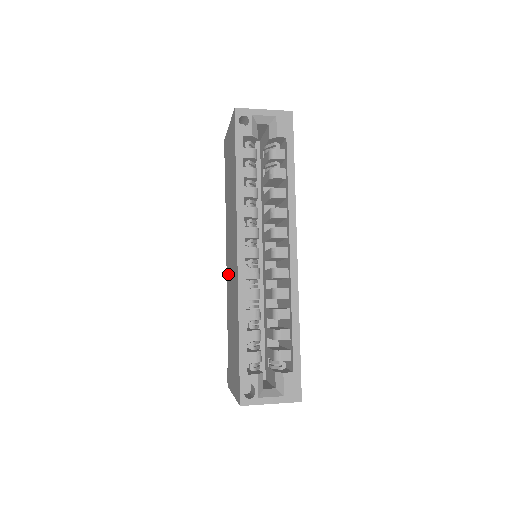
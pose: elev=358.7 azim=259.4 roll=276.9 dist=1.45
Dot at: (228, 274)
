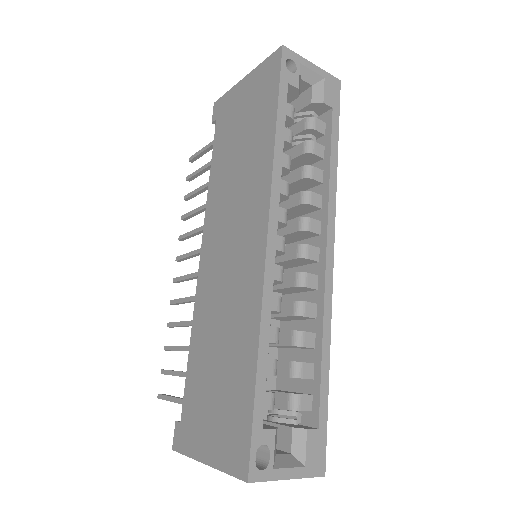
Dot at: (208, 275)
